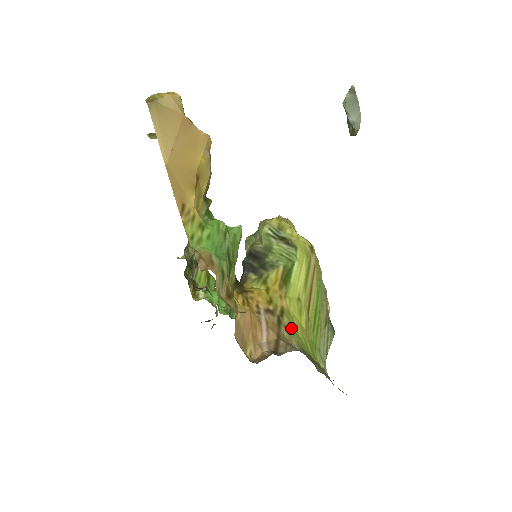
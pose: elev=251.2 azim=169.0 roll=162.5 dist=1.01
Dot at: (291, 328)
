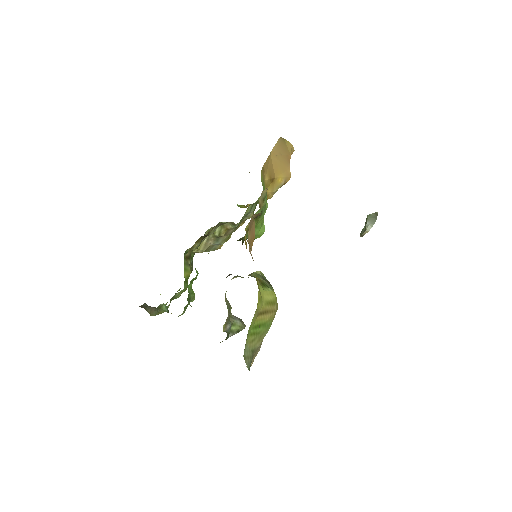
Dot at: occluded
